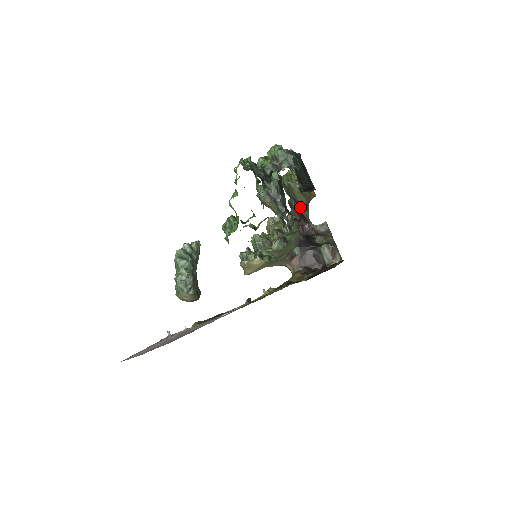
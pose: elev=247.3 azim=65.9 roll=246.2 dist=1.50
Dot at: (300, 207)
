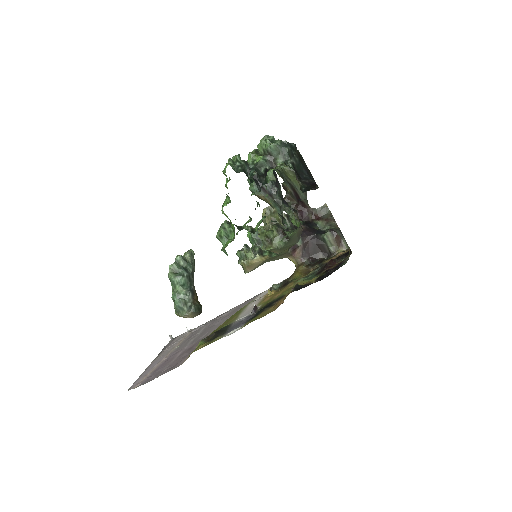
Dot at: (300, 200)
